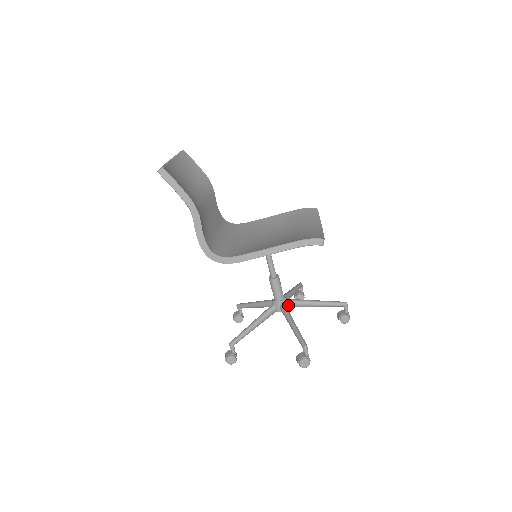
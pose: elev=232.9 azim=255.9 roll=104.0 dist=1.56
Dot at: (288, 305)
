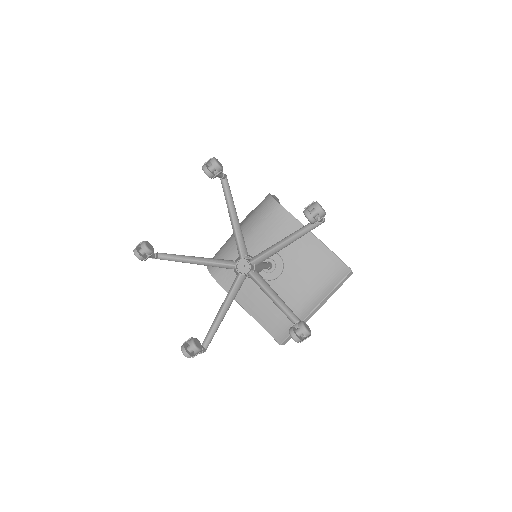
Dot at: (255, 271)
